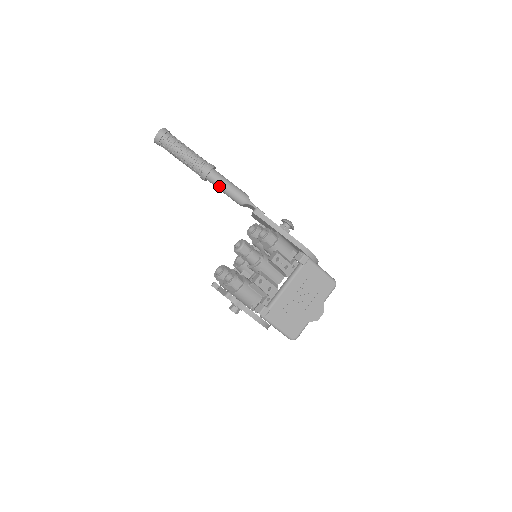
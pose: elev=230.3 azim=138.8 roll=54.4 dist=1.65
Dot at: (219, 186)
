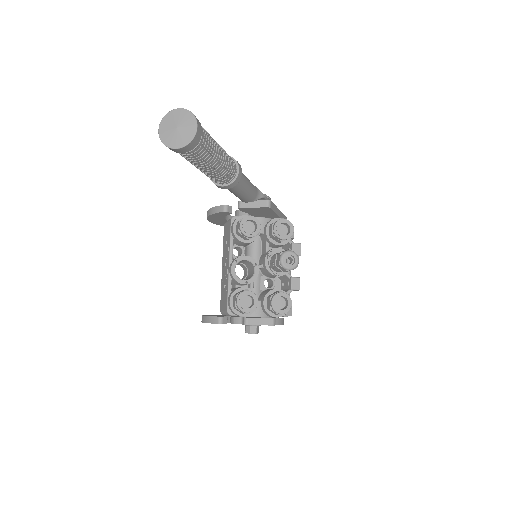
Dot at: (242, 189)
